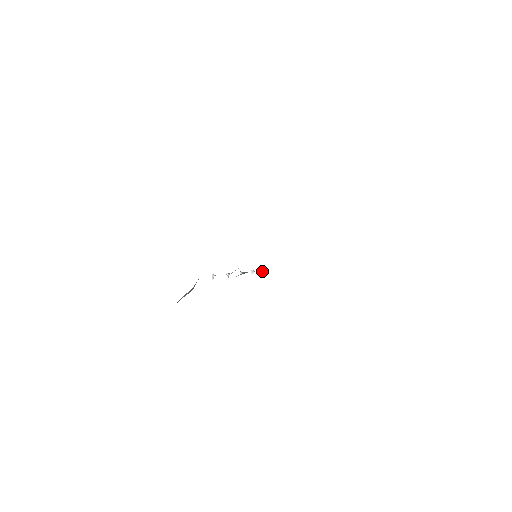
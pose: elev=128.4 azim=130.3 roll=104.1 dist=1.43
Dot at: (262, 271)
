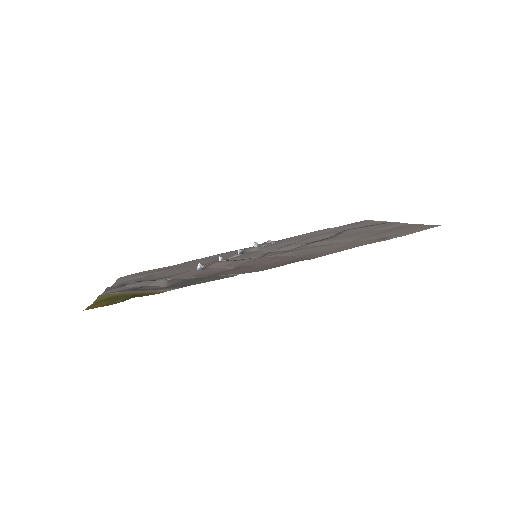
Dot at: (269, 240)
